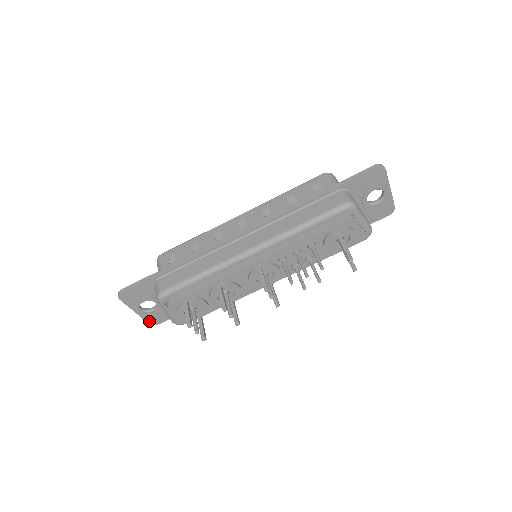
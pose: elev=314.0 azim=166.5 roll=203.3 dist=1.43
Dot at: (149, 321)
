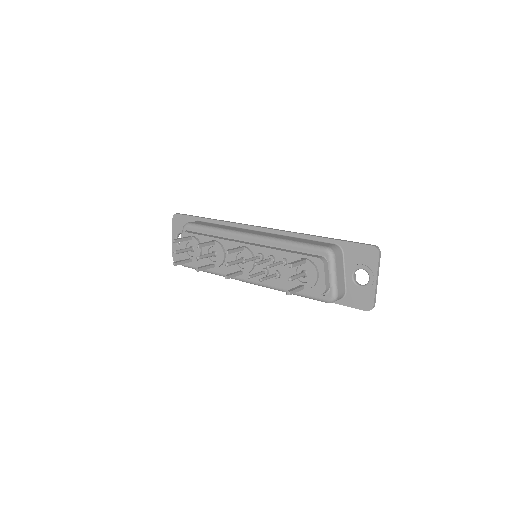
Dot at: (174, 254)
